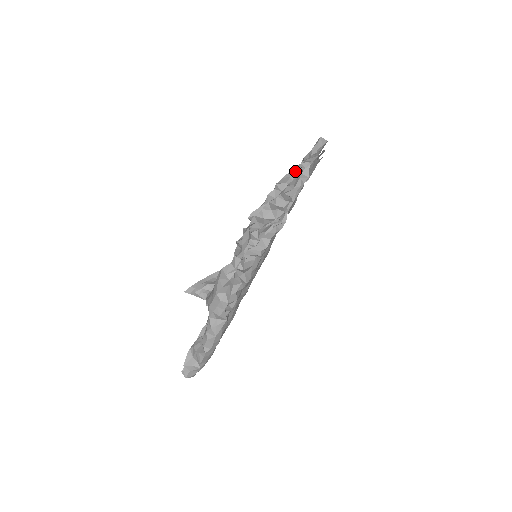
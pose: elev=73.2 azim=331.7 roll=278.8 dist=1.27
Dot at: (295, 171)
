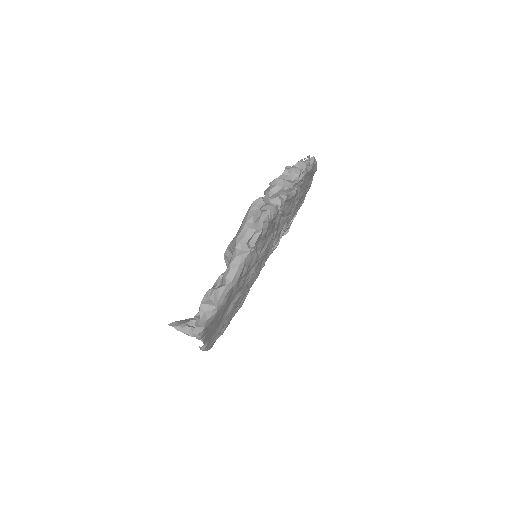
Dot at: occluded
